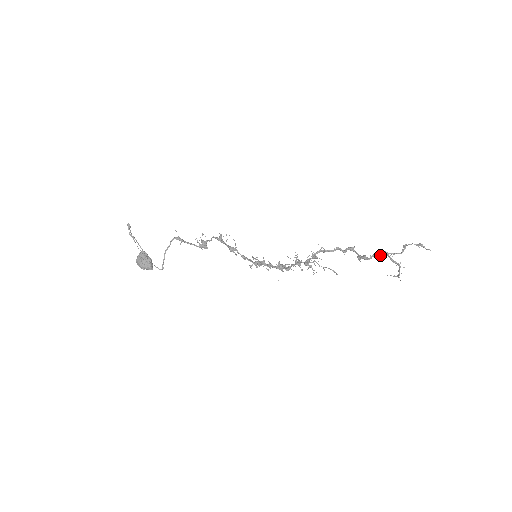
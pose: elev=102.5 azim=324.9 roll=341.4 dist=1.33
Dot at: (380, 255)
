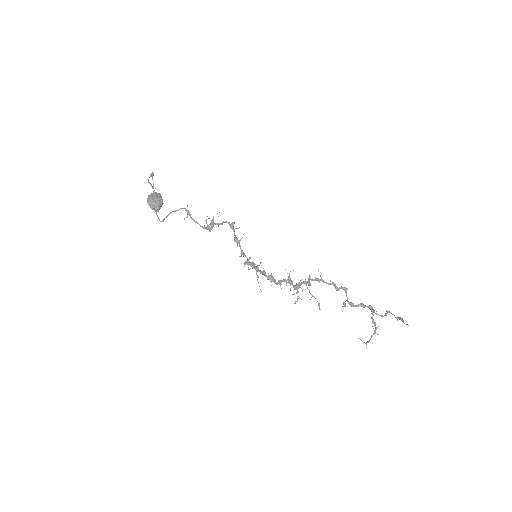
Dot at: (368, 306)
